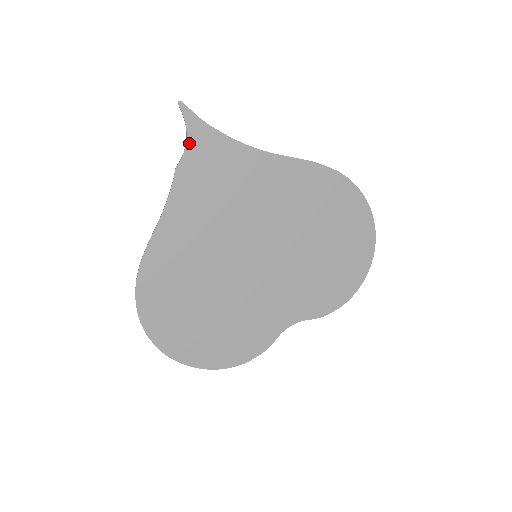
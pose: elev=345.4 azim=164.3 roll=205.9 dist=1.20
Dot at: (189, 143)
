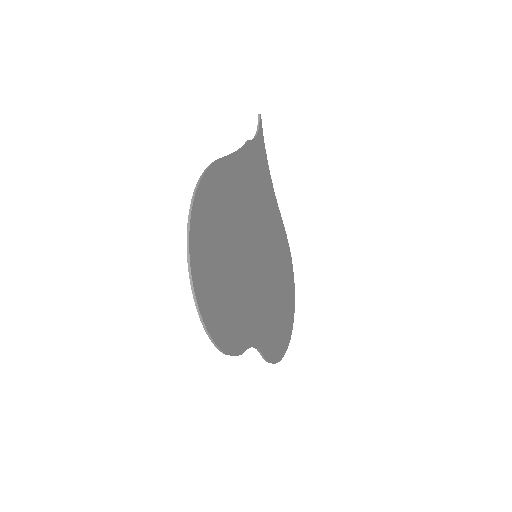
Dot at: (257, 139)
